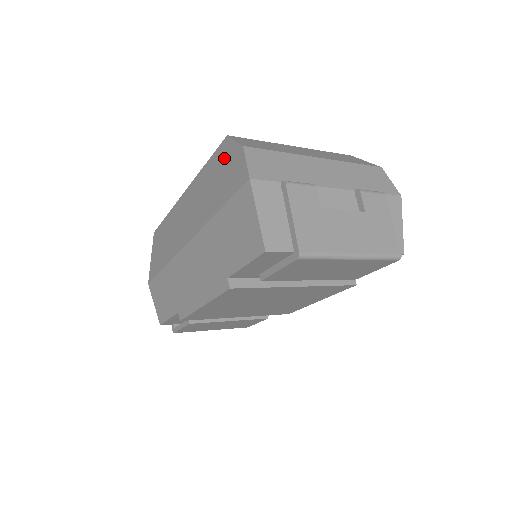
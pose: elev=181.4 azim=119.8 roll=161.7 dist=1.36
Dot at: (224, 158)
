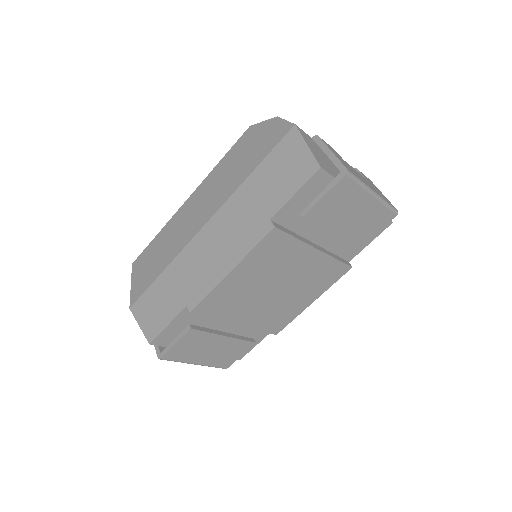
Dot at: (251, 138)
